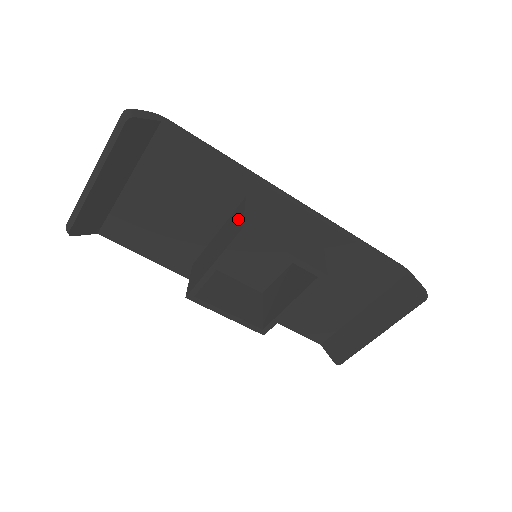
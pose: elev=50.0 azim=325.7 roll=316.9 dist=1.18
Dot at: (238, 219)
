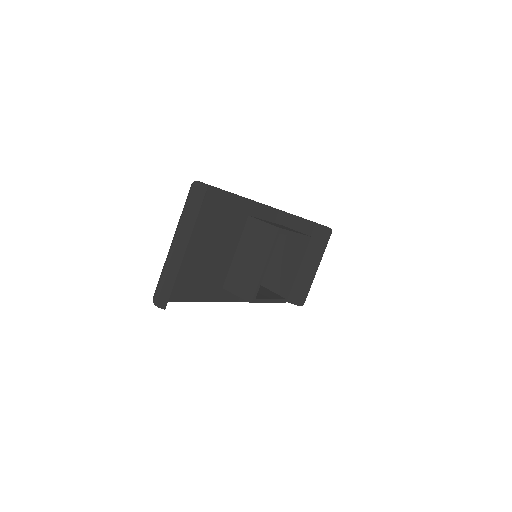
Dot at: (261, 229)
